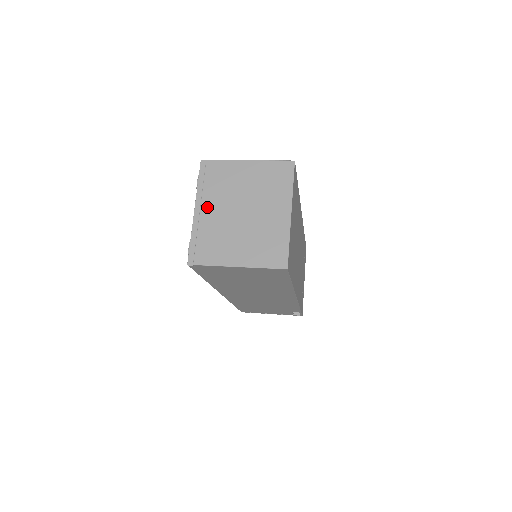
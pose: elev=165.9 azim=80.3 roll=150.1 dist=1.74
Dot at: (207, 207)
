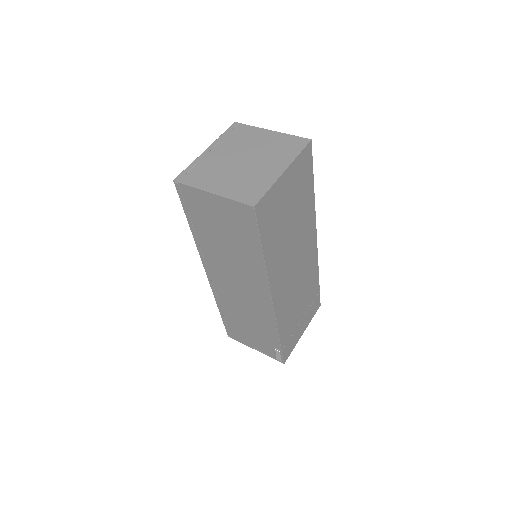
Dot at: (218, 150)
